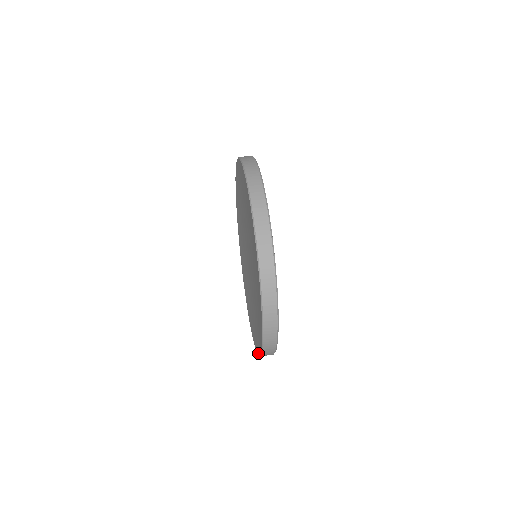
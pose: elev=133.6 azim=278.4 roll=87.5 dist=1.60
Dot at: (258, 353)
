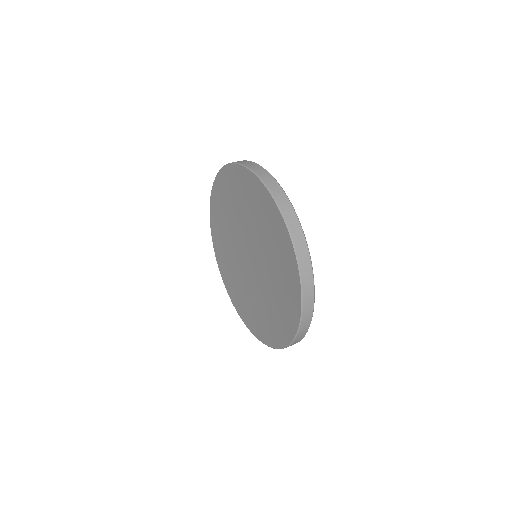
Dot at: (299, 293)
